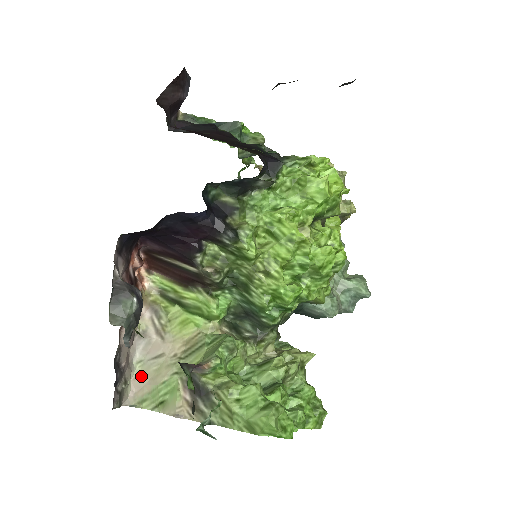
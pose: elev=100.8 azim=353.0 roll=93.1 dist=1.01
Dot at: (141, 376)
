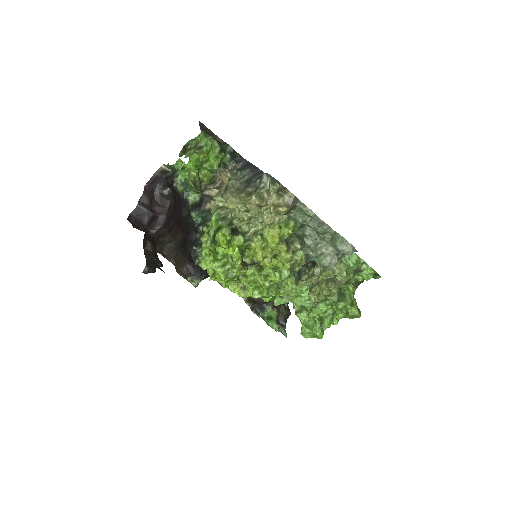
Dot at: occluded
